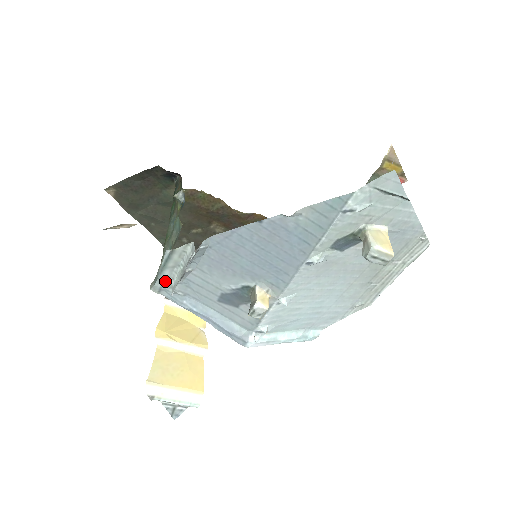
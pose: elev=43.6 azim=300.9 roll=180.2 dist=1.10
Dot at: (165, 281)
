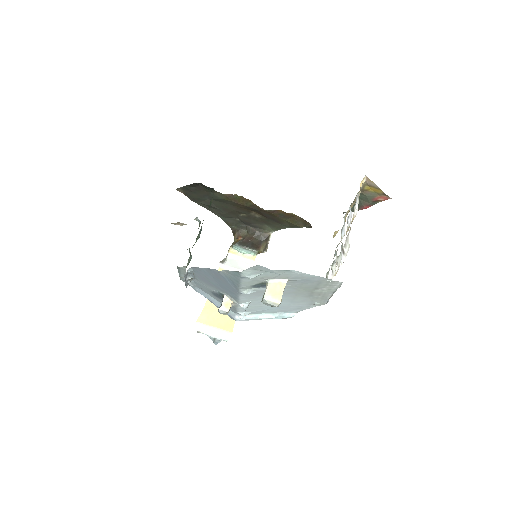
Dot at: occluded
